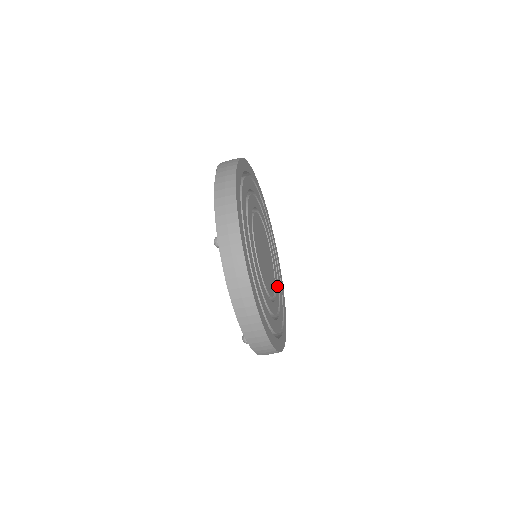
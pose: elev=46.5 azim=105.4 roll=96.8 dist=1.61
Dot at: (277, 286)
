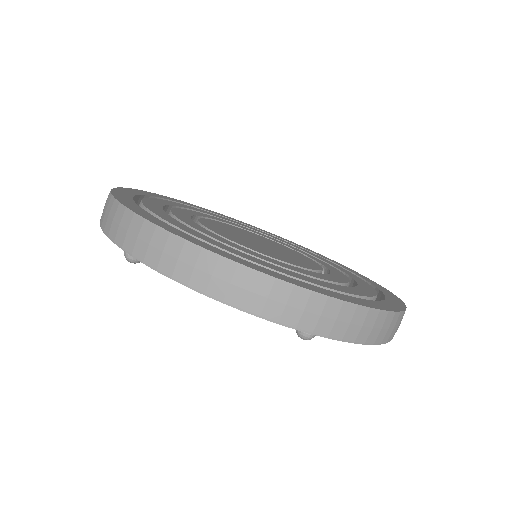
Dot at: (332, 268)
